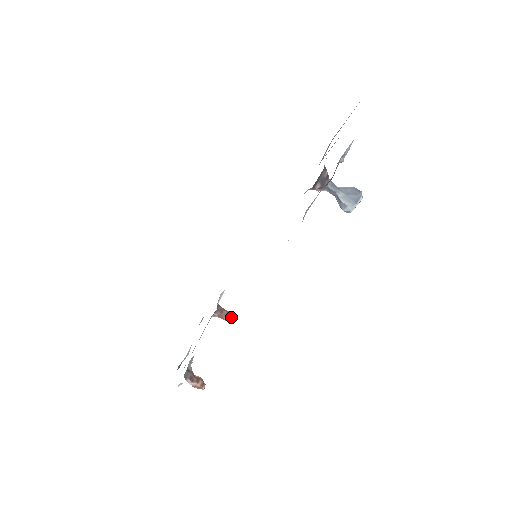
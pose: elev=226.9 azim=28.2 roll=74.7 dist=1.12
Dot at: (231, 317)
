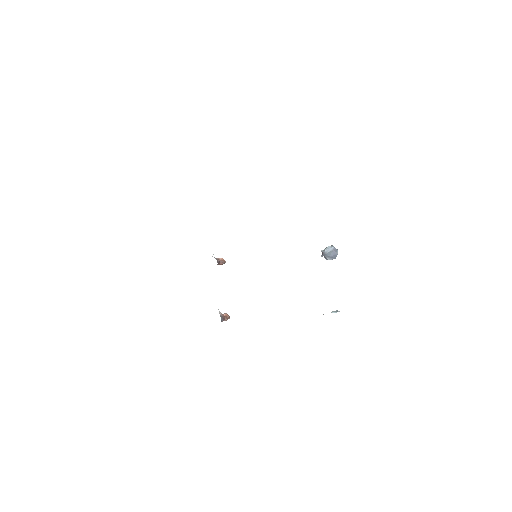
Dot at: (225, 262)
